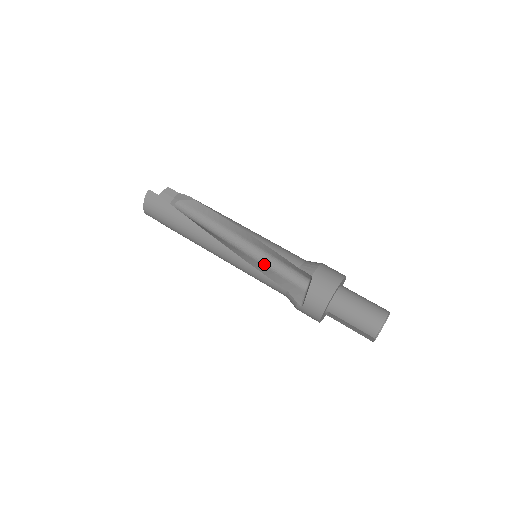
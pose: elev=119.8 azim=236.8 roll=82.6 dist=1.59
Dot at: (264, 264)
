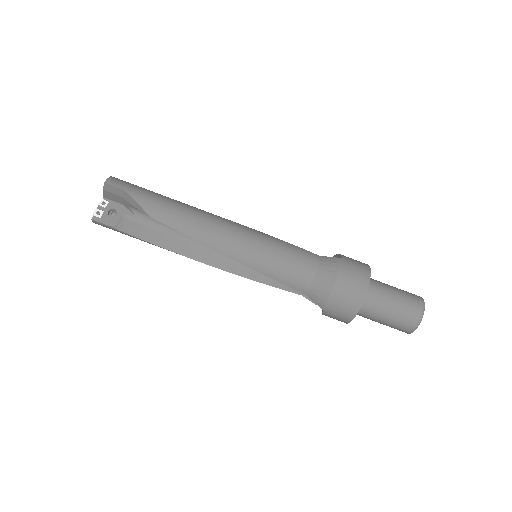
Dot at: occluded
